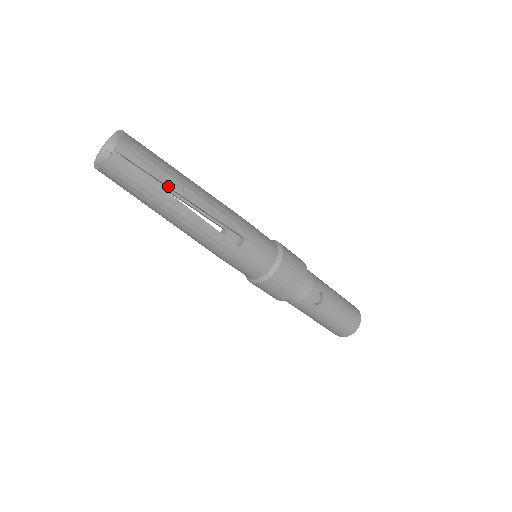
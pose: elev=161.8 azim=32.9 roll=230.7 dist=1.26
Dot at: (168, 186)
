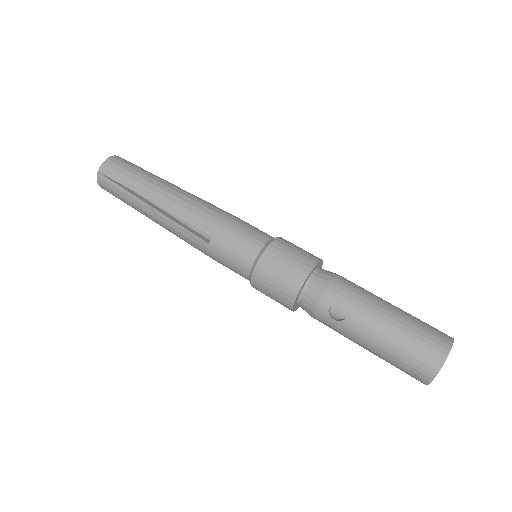
Dot at: (136, 192)
